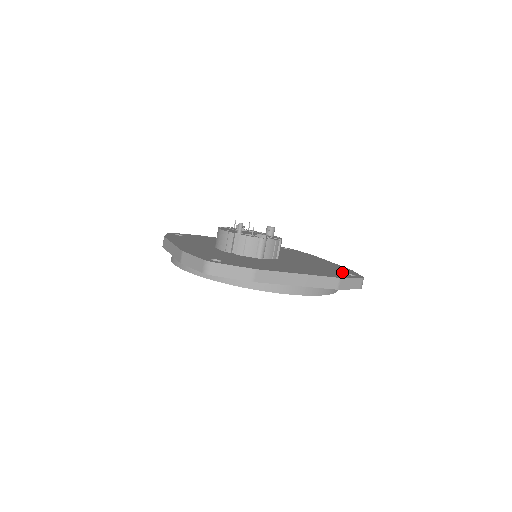
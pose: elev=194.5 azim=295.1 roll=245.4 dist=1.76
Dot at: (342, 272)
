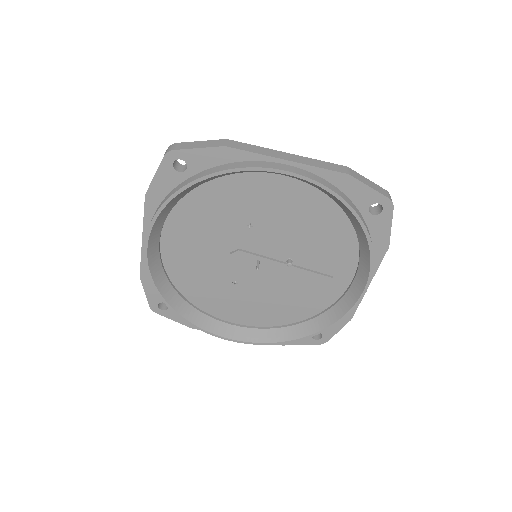
Dot at: occluded
